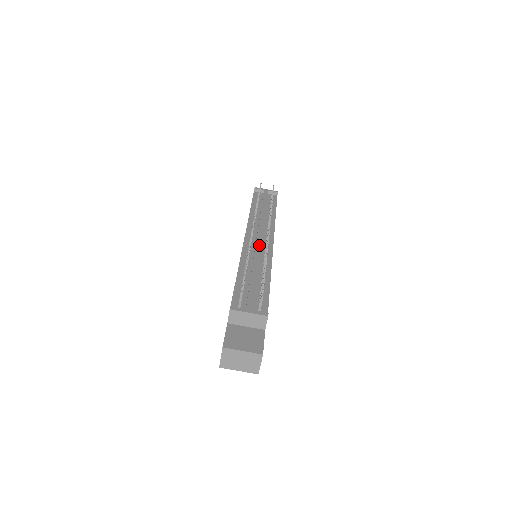
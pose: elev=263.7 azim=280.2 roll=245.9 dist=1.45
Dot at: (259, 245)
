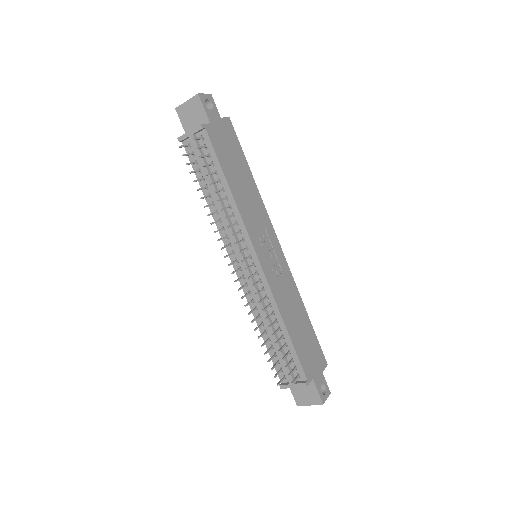
Dot at: (251, 284)
